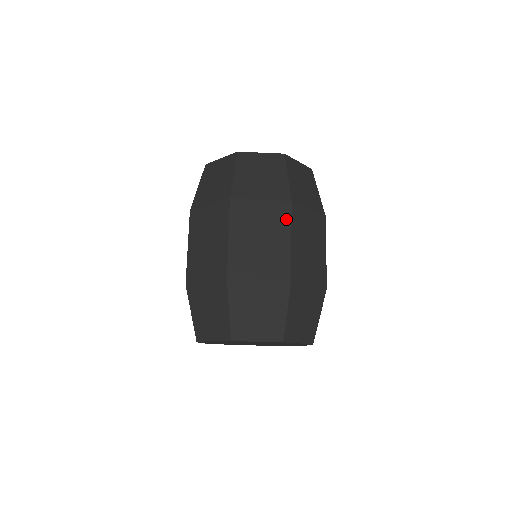
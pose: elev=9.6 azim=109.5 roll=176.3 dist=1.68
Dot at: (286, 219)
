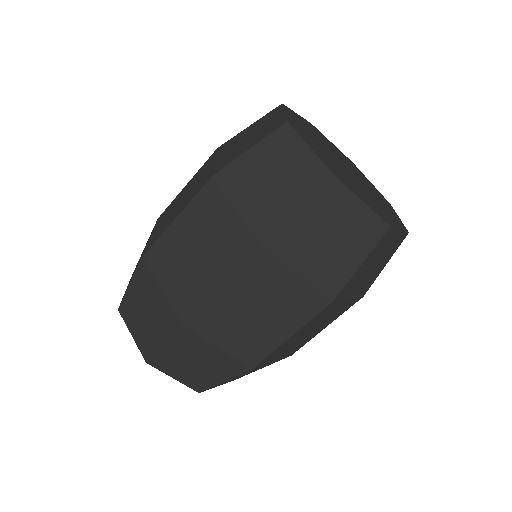
Dot at: (238, 261)
